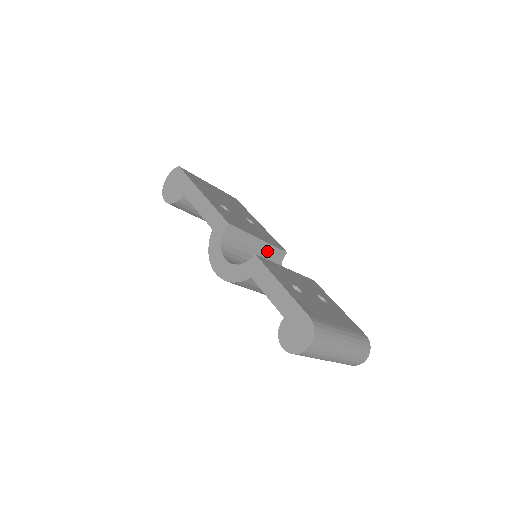
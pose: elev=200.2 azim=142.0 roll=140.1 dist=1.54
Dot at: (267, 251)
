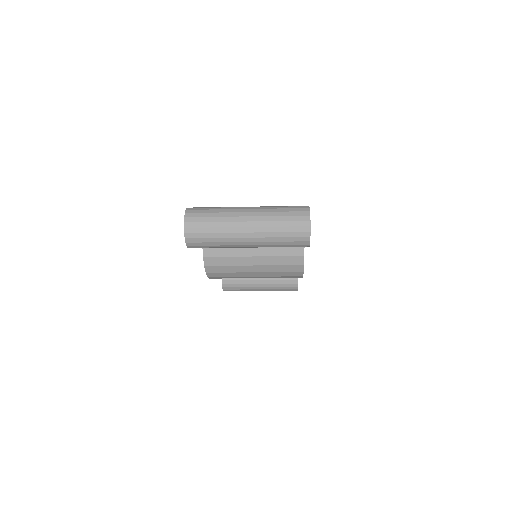
Dot at: occluded
